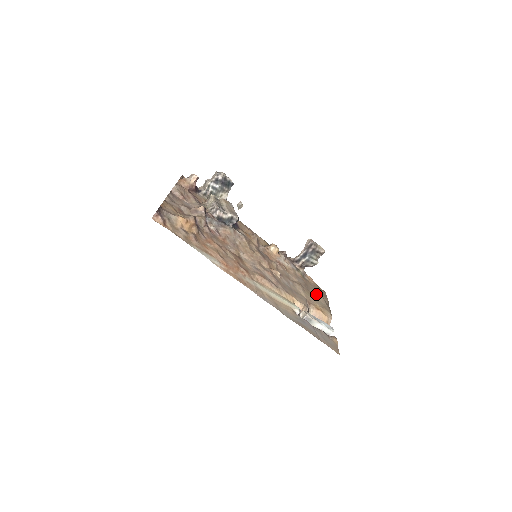
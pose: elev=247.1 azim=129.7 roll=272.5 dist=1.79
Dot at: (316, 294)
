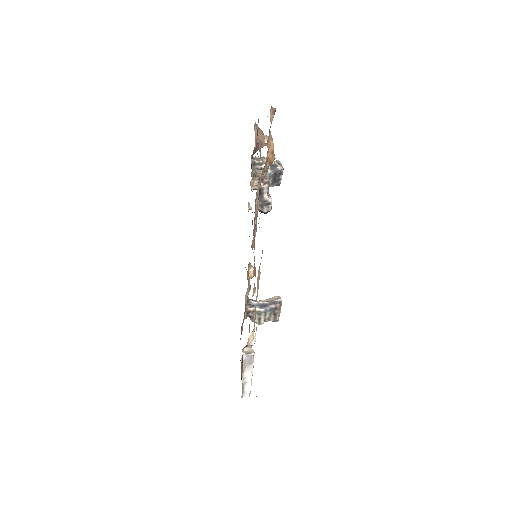
Dot at: occluded
